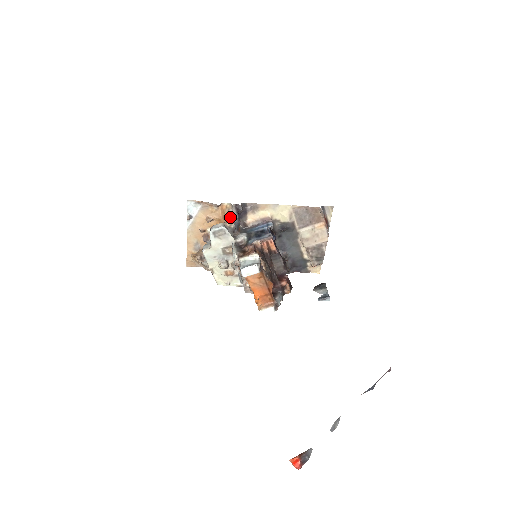
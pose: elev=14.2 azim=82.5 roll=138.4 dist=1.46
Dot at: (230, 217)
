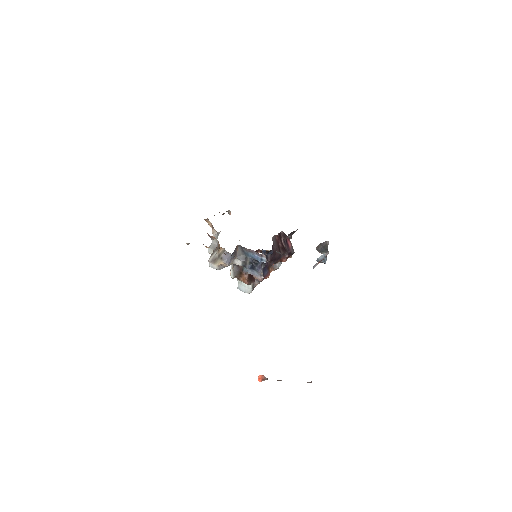
Dot at: (225, 252)
